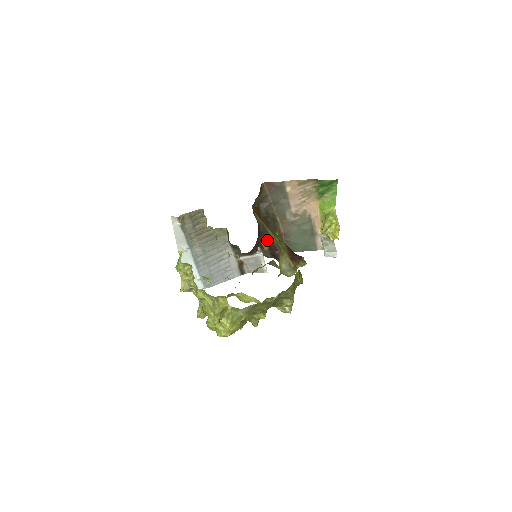
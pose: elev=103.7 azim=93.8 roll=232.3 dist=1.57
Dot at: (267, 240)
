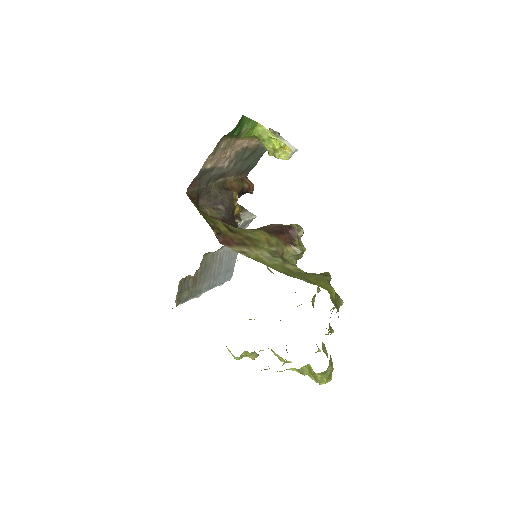
Dot at: (235, 209)
